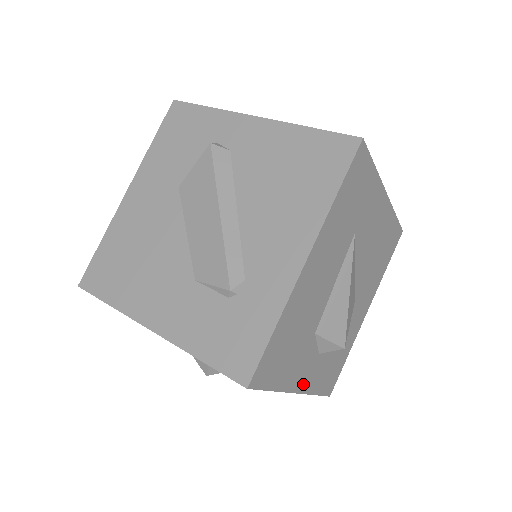
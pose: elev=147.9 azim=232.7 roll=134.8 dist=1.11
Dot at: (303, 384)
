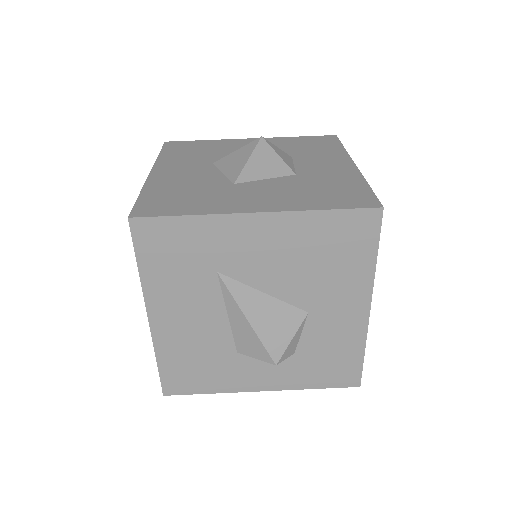
Dot at: (266, 384)
